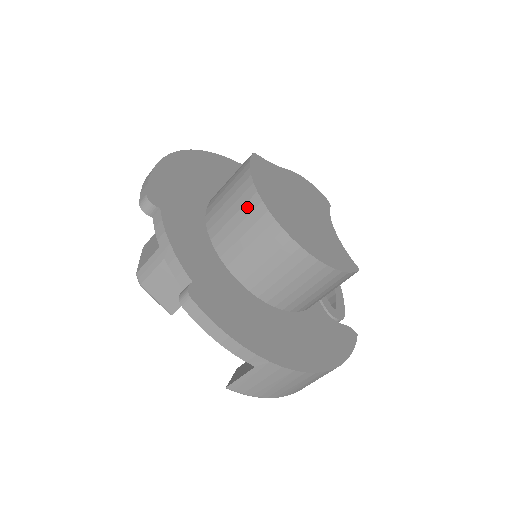
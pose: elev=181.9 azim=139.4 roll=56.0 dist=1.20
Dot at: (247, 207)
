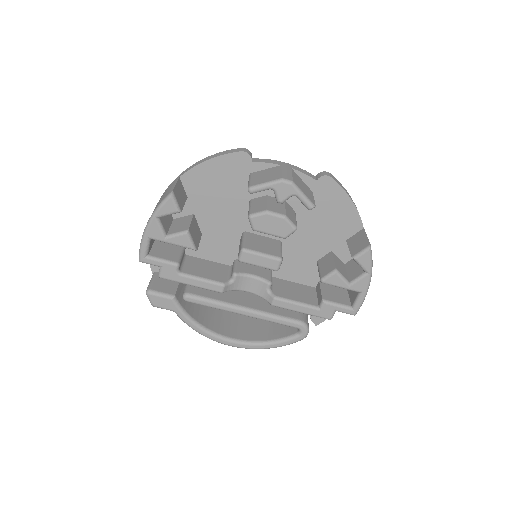
Dot at: occluded
